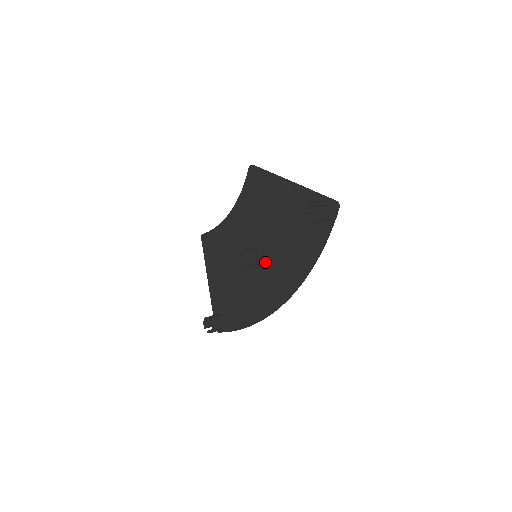
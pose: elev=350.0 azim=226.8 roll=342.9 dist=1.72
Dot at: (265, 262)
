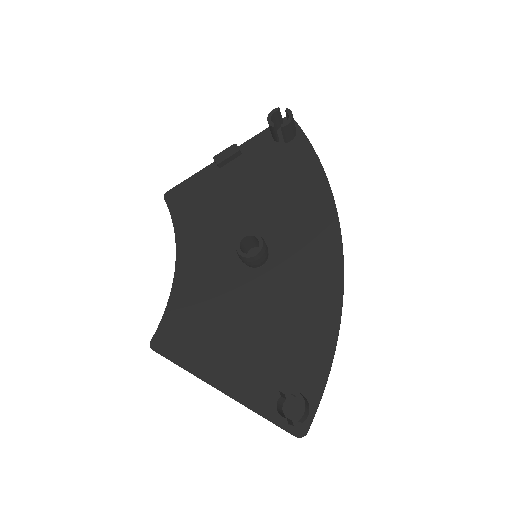
Dot at: (274, 241)
